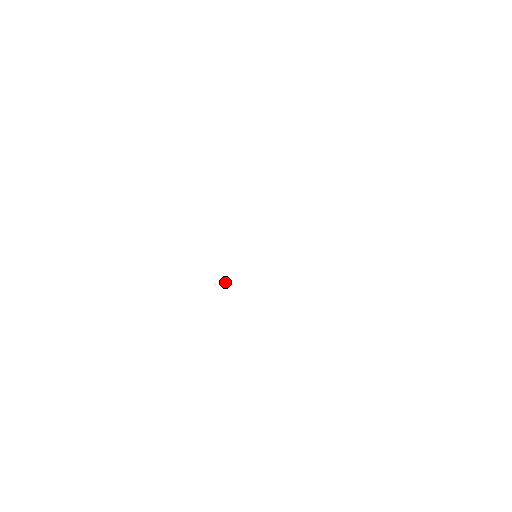
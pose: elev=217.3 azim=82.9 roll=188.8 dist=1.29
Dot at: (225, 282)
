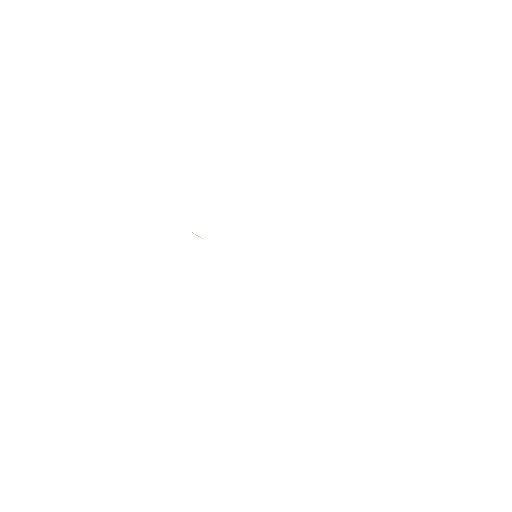
Dot at: (200, 237)
